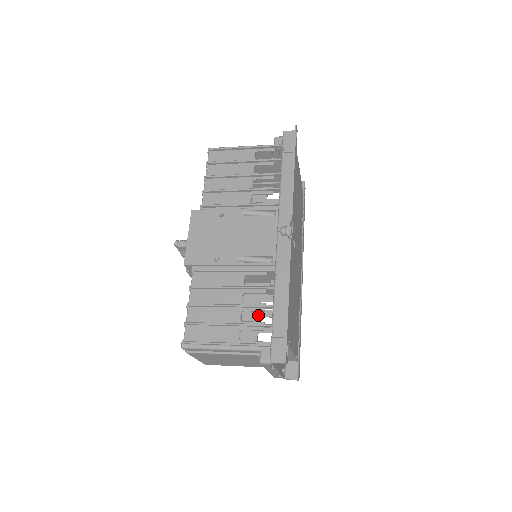
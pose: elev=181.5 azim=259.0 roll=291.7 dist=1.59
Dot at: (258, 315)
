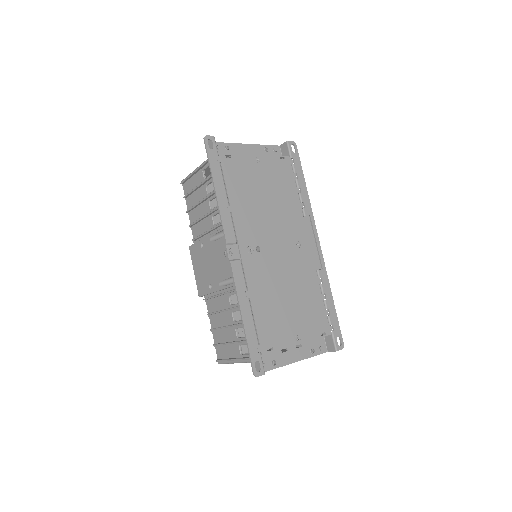
Dot at: occluded
